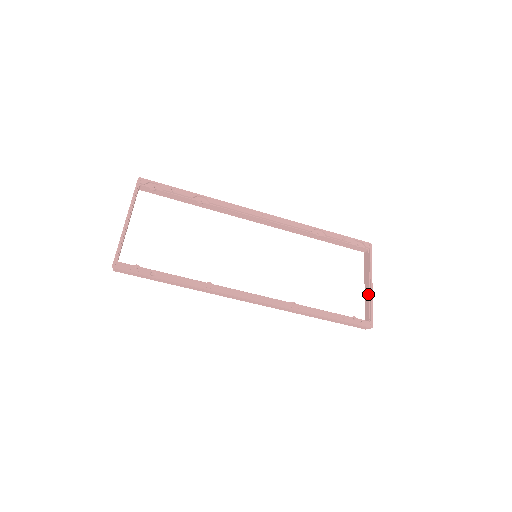
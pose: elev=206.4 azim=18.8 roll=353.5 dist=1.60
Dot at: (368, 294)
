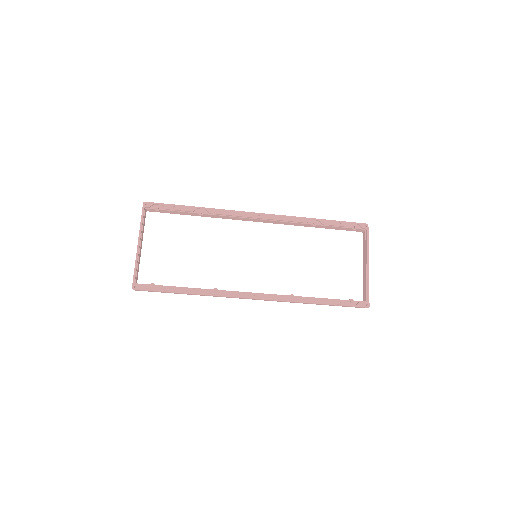
Dot at: (365, 275)
